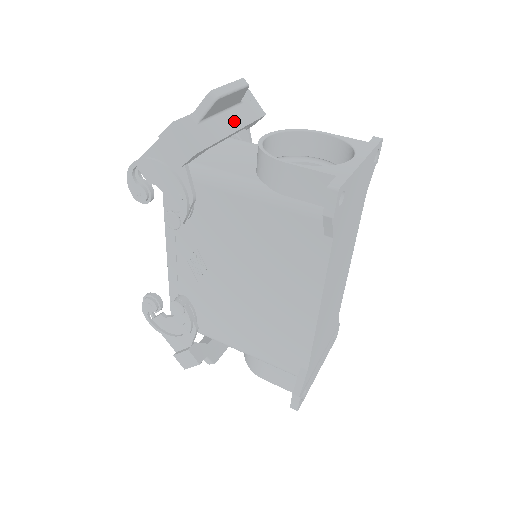
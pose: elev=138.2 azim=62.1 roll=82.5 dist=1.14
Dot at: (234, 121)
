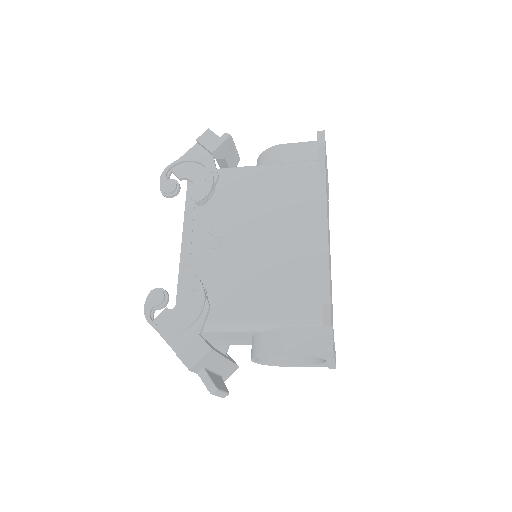
Dot at: occluded
